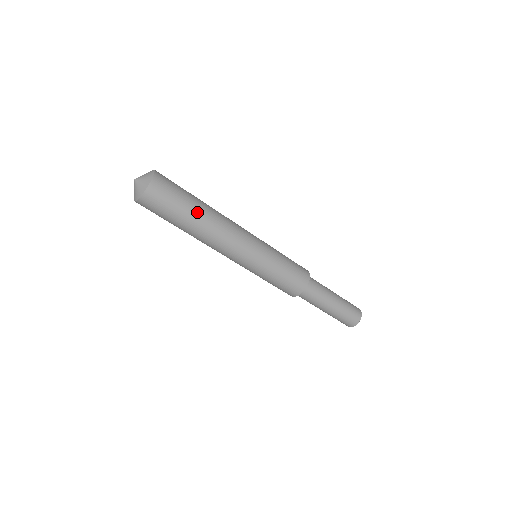
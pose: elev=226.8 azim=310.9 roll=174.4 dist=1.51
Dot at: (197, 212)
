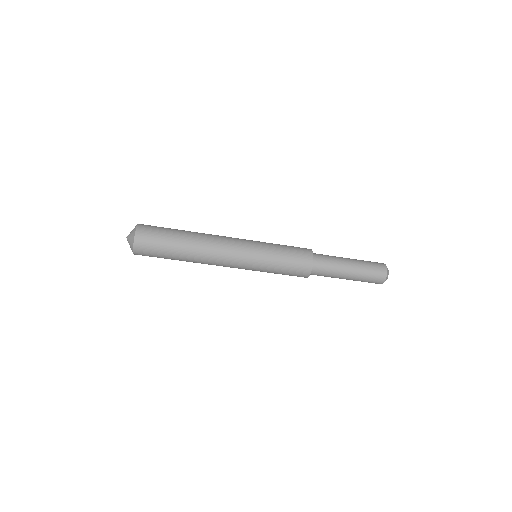
Dot at: (183, 239)
